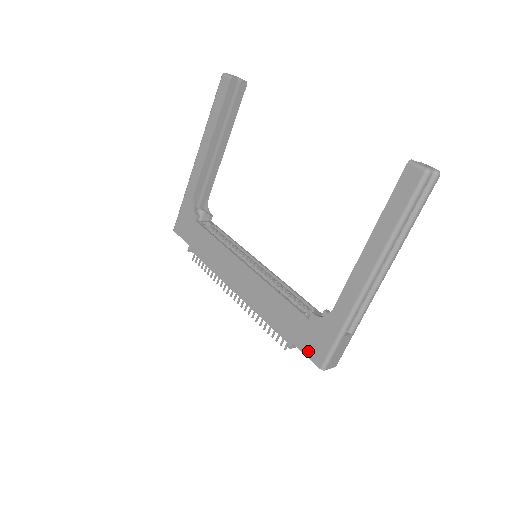
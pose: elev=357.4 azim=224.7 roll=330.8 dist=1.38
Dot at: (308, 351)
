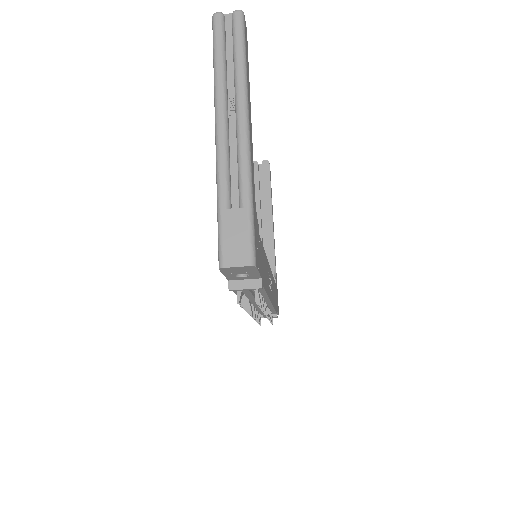
Dot at: occluded
